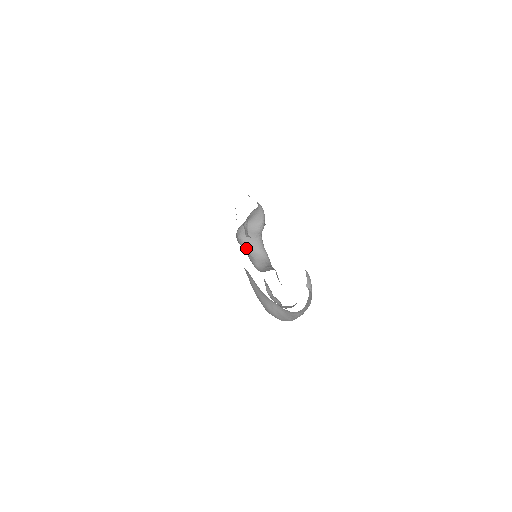
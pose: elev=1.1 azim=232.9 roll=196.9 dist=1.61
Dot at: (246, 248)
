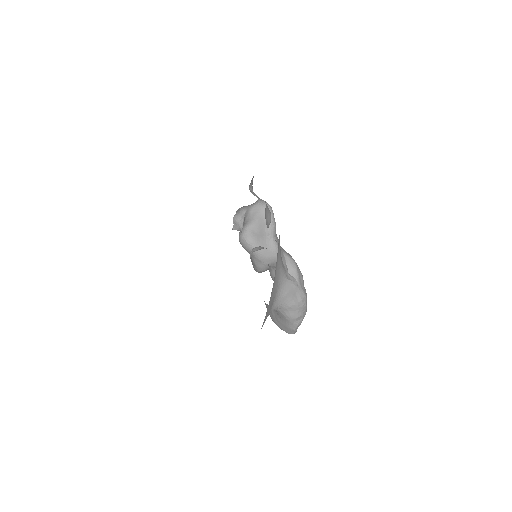
Dot at: (256, 254)
